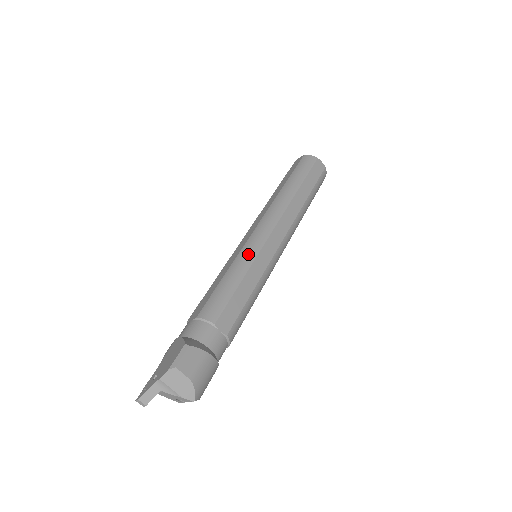
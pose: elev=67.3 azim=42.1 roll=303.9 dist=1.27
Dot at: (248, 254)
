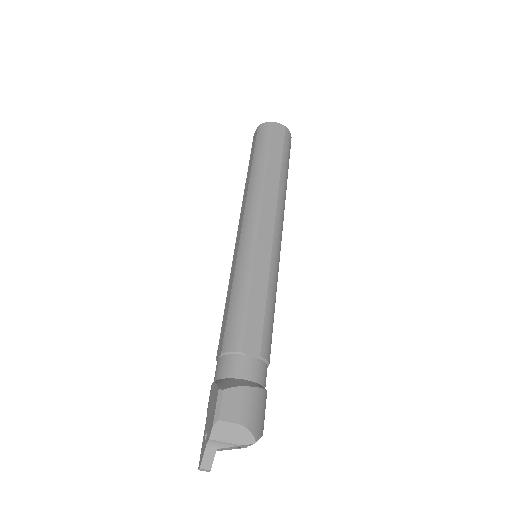
Dot at: (244, 260)
